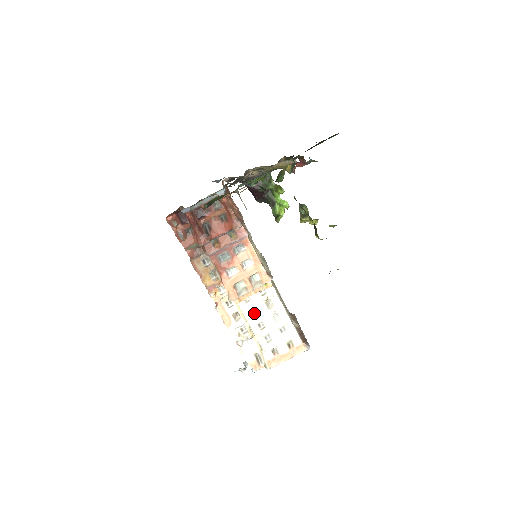
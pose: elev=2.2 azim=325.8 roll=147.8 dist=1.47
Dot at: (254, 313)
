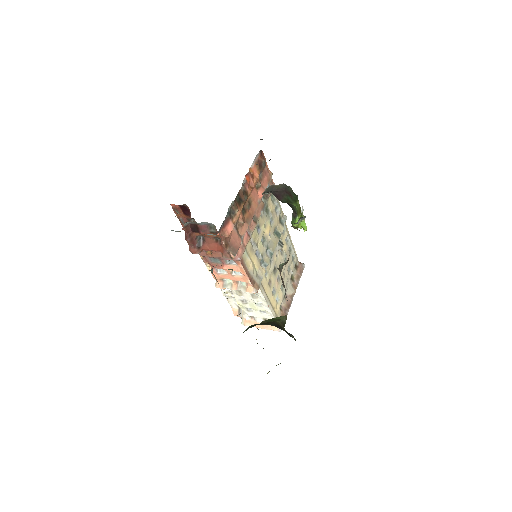
Dot at: (239, 294)
